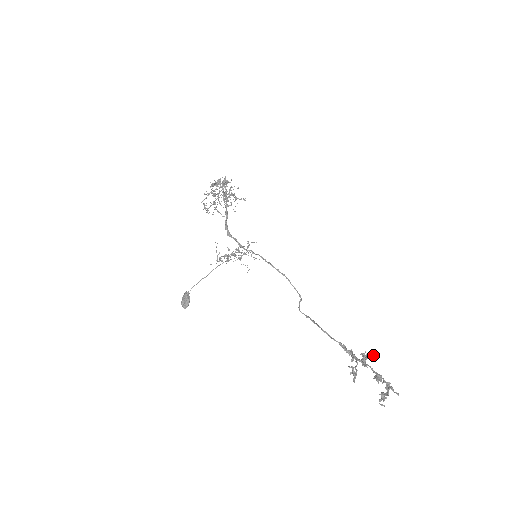
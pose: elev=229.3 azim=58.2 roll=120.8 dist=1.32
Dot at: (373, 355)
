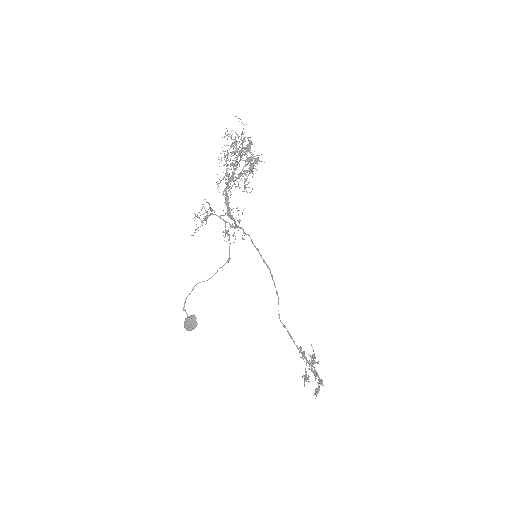
Dot at: (313, 349)
